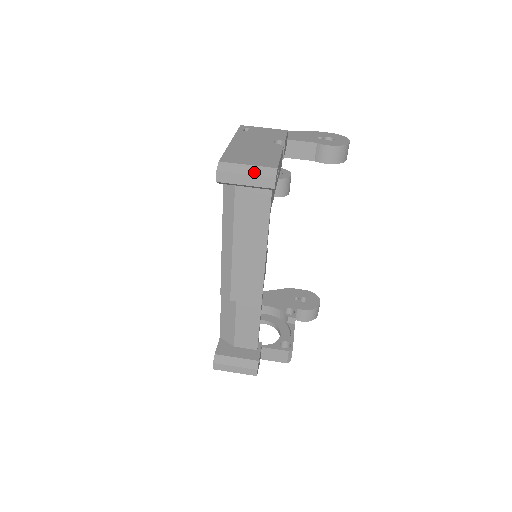
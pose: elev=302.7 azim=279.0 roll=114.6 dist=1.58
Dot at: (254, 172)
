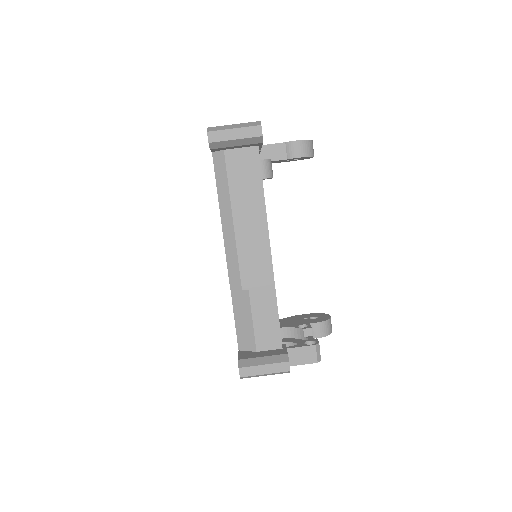
Dot at: (241, 126)
